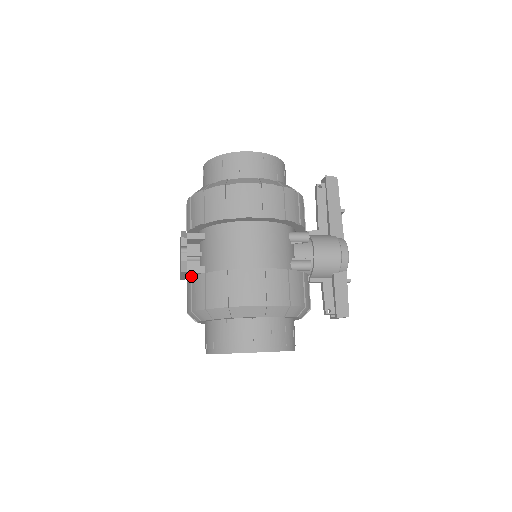
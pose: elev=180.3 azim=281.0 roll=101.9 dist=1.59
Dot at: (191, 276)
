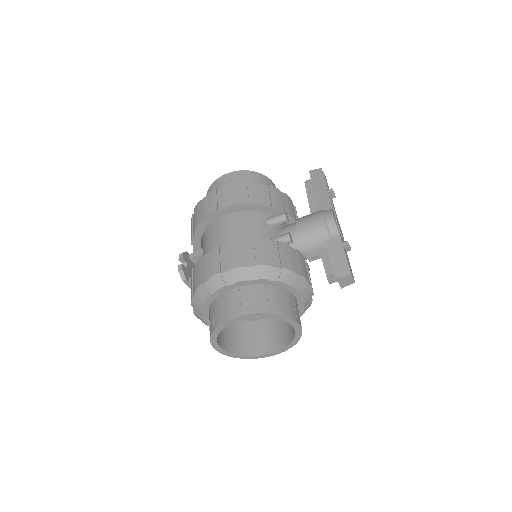
Dot at: occluded
